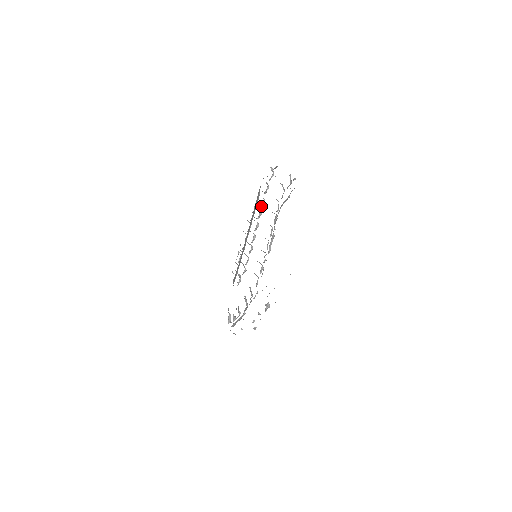
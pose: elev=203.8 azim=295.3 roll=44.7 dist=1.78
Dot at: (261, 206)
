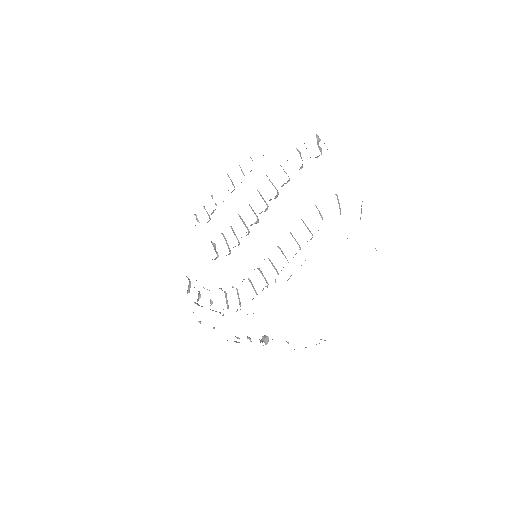
Dot at: occluded
